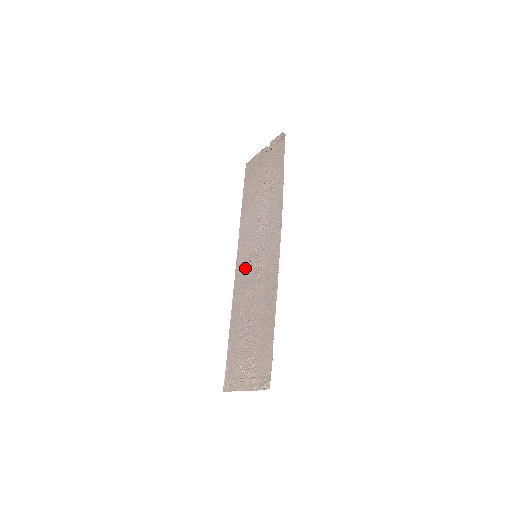
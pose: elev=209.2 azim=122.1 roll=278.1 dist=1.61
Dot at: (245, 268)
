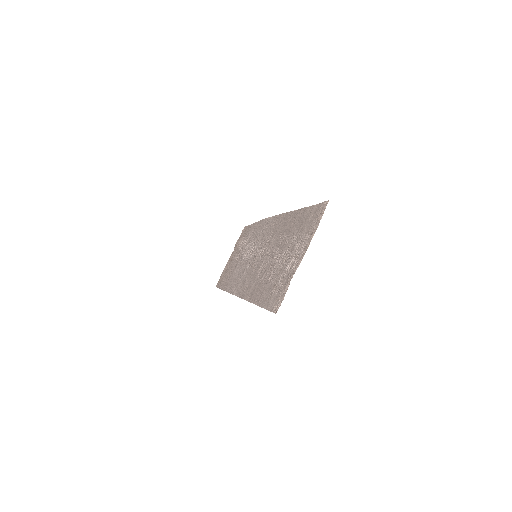
Dot at: (248, 275)
